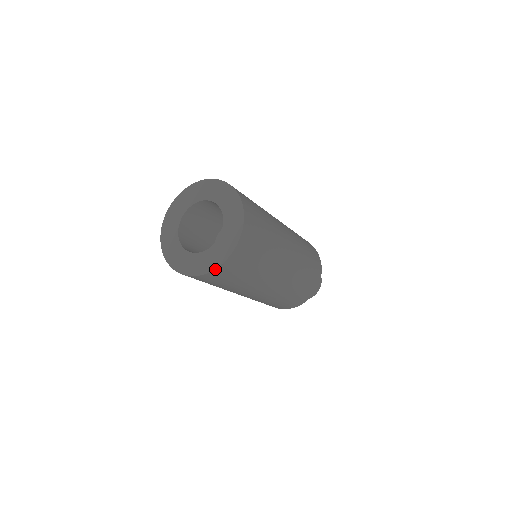
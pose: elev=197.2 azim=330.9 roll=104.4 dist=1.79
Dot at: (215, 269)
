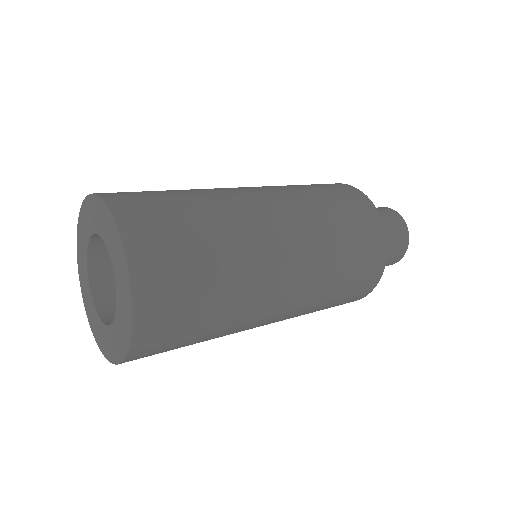
Dot at: (118, 363)
